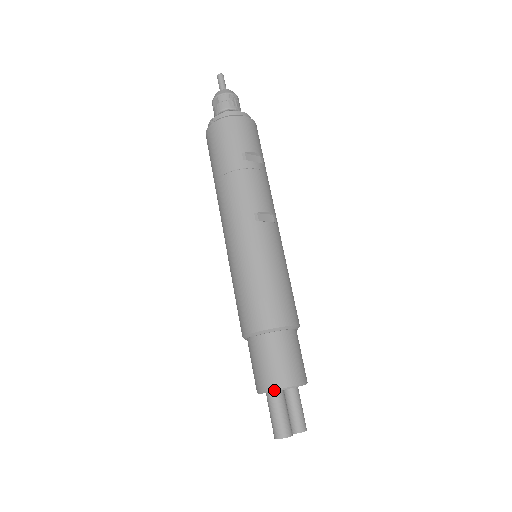
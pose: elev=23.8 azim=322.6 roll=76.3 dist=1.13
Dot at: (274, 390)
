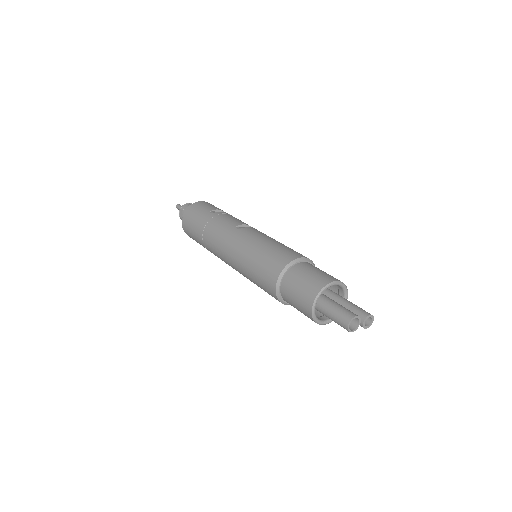
Dot at: (318, 294)
